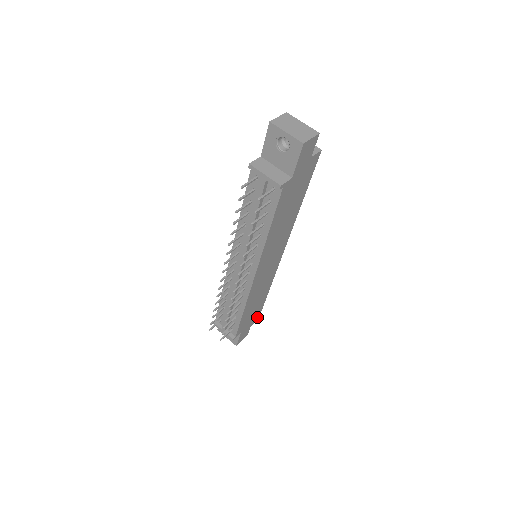
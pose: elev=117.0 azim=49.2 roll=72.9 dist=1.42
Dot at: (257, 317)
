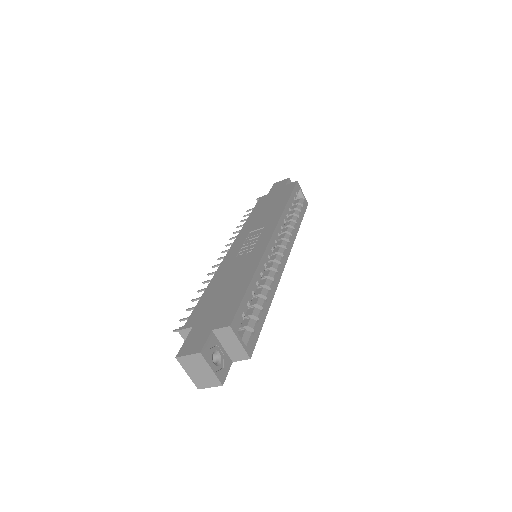
Dot at: occluded
